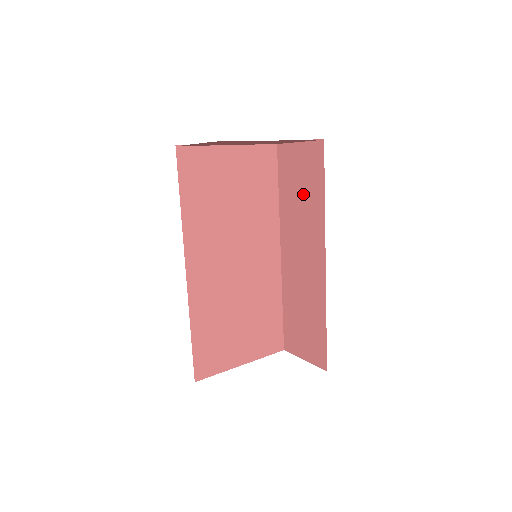
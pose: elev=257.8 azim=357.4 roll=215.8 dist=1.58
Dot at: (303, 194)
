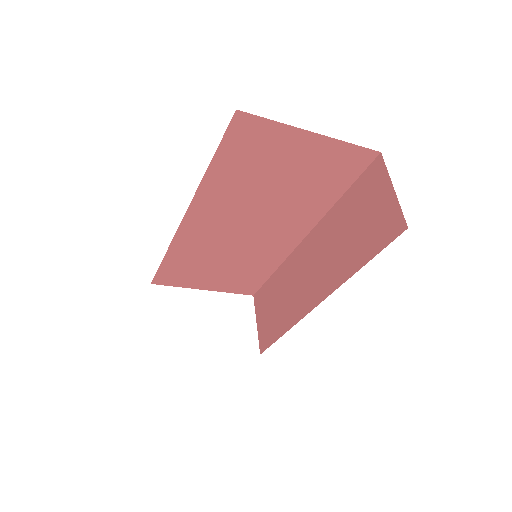
Dot at: (352, 234)
